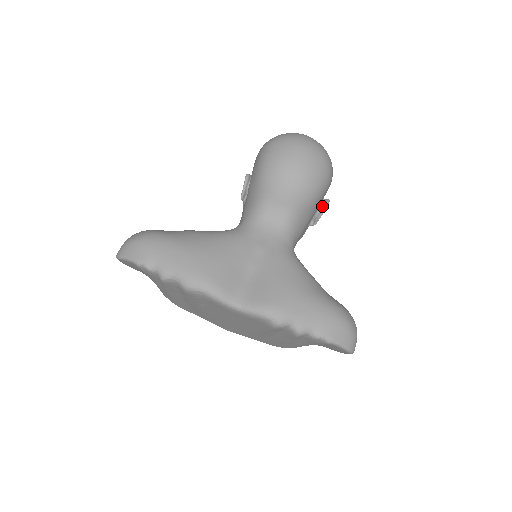
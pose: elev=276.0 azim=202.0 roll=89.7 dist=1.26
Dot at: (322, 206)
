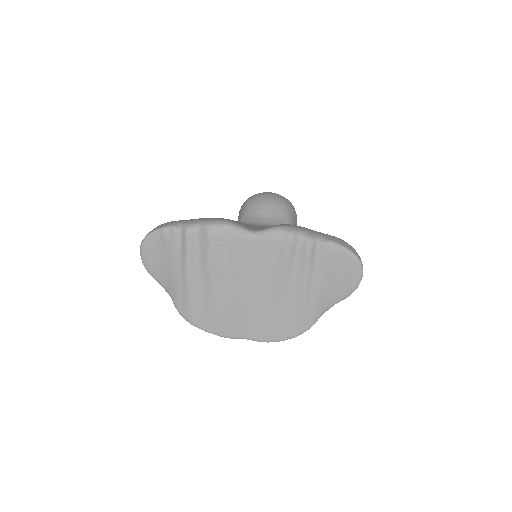
Dot at: occluded
